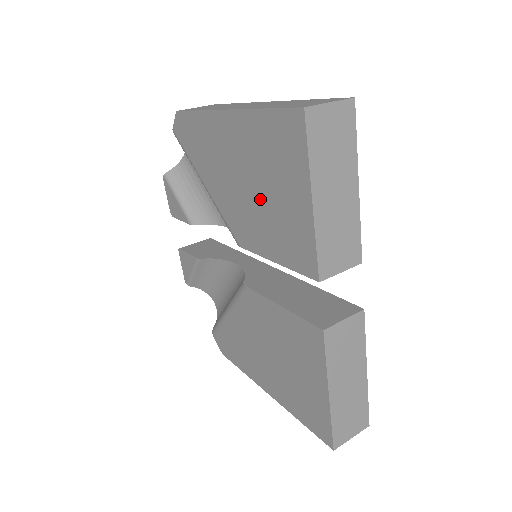
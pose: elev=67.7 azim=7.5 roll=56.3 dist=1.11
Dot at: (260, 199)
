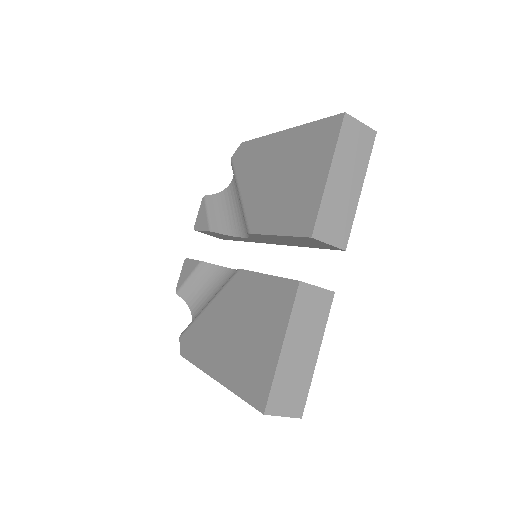
Dot at: (286, 186)
